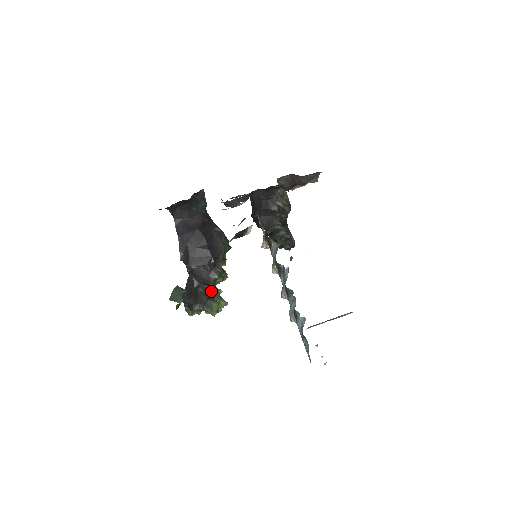
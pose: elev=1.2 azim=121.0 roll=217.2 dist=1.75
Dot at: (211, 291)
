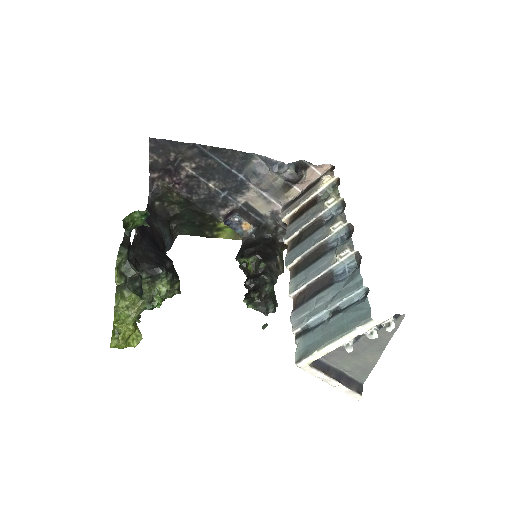
Dot at: occluded
